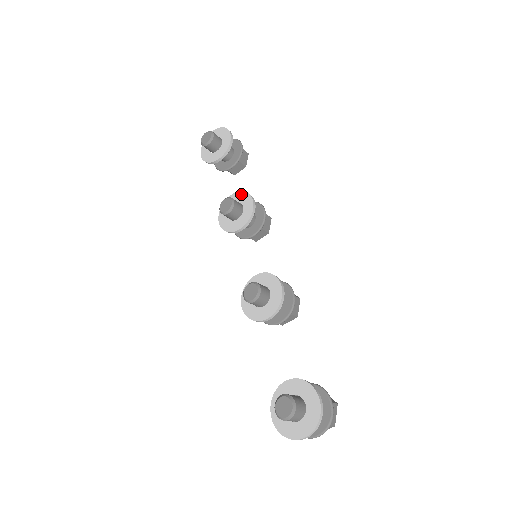
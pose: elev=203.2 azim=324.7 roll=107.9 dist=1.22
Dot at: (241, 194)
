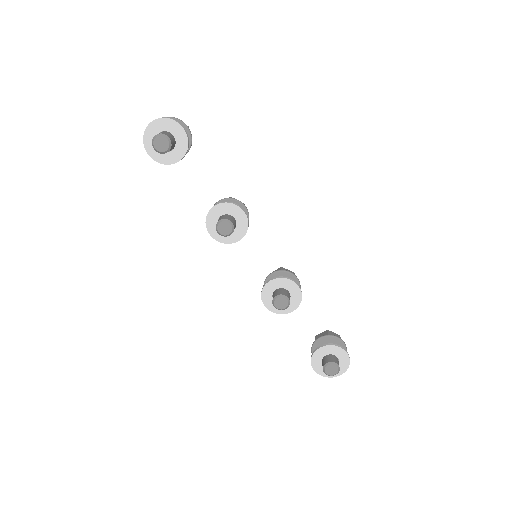
Dot at: (228, 206)
